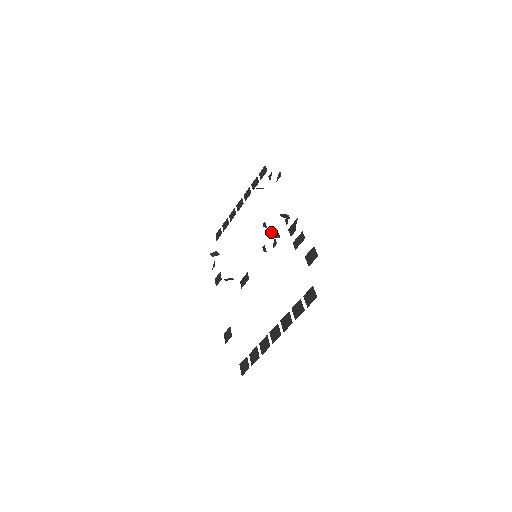
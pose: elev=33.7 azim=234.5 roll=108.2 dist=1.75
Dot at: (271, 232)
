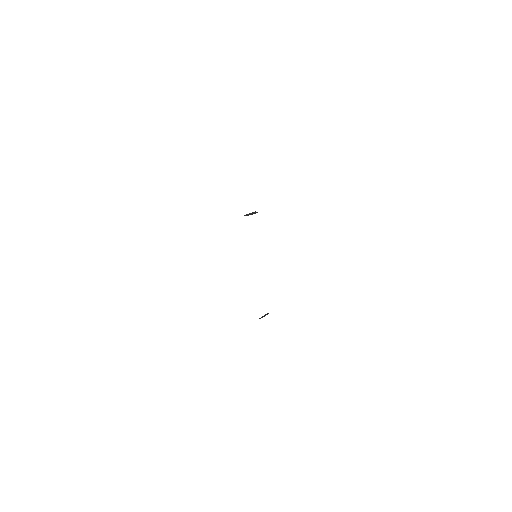
Dot at: (247, 214)
